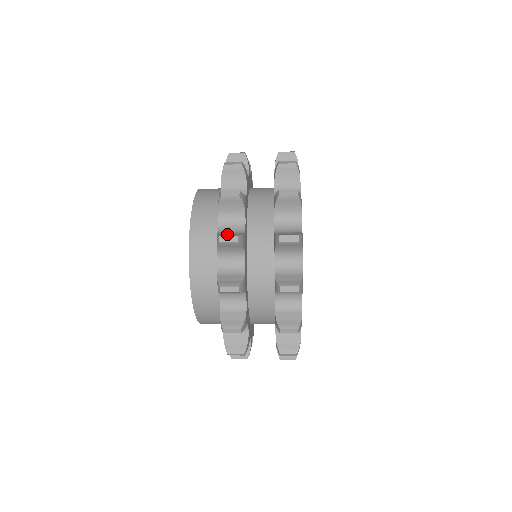
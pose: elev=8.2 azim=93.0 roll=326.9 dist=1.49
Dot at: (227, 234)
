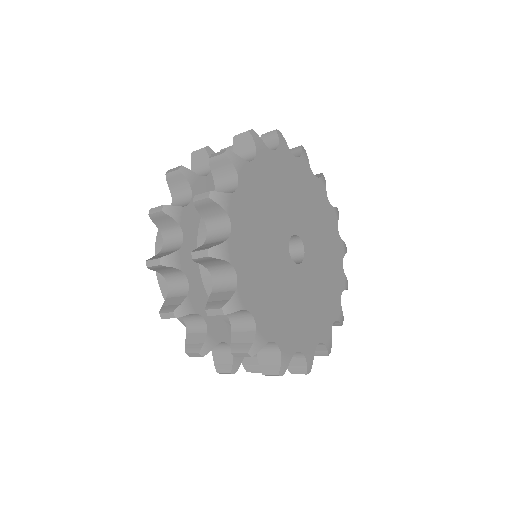
Dot at: occluded
